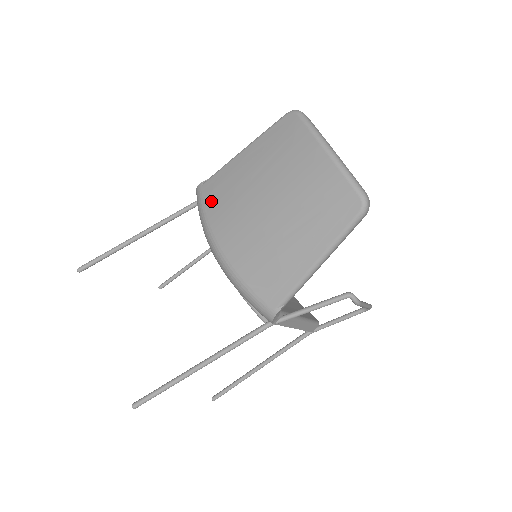
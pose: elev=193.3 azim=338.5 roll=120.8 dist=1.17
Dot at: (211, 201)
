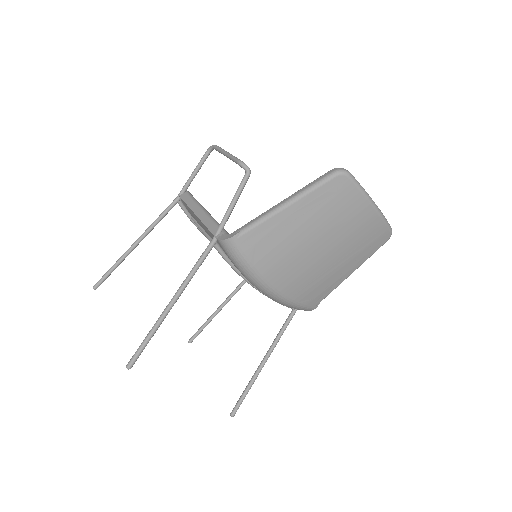
Dot at: (257, 254)
